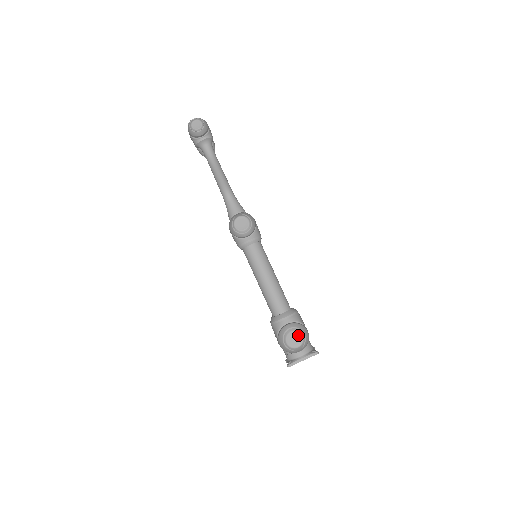
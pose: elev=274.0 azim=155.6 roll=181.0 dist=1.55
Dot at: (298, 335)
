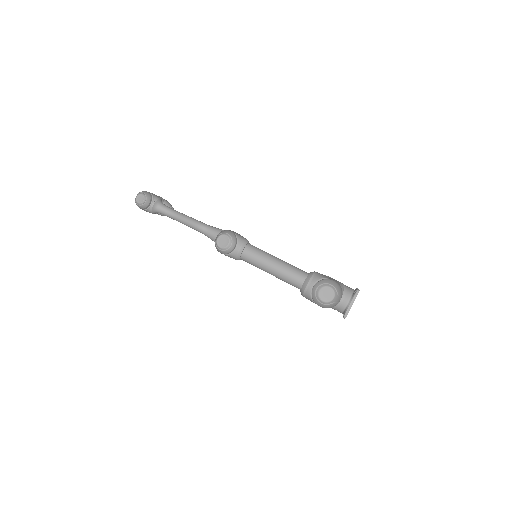
Dot at: (326, 289)
